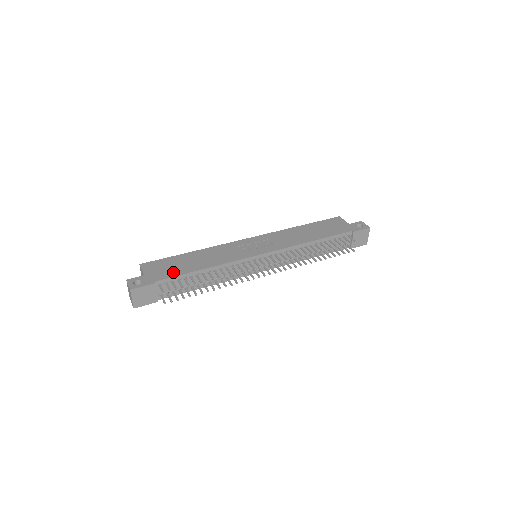
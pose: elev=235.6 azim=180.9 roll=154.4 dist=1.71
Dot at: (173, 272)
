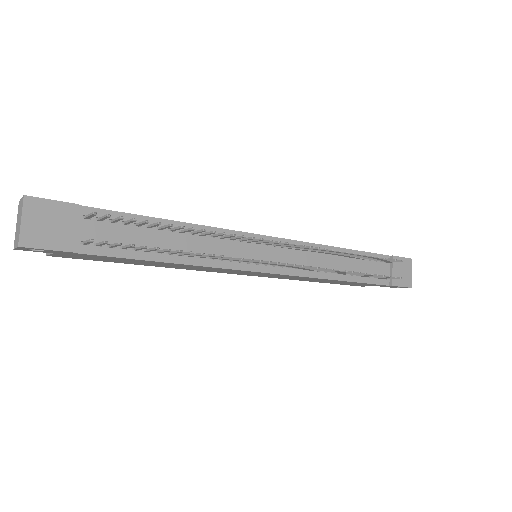
Dot at: occluded
